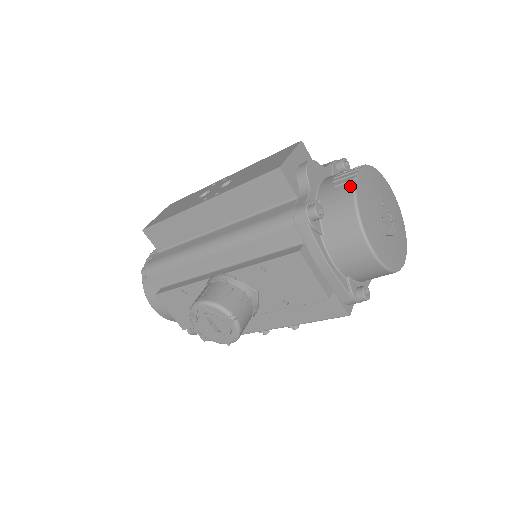
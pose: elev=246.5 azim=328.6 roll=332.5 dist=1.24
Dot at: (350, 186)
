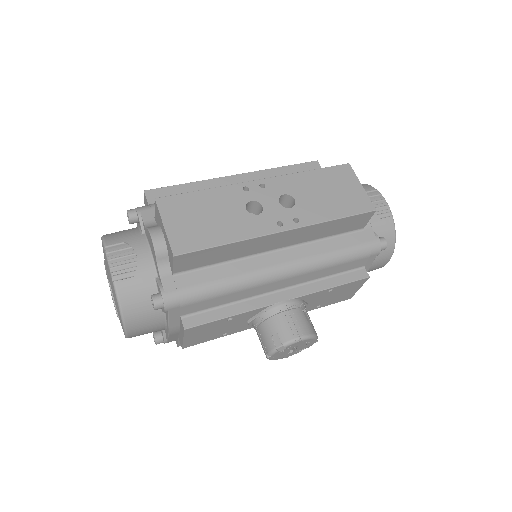
Dot at: (391, 219)
